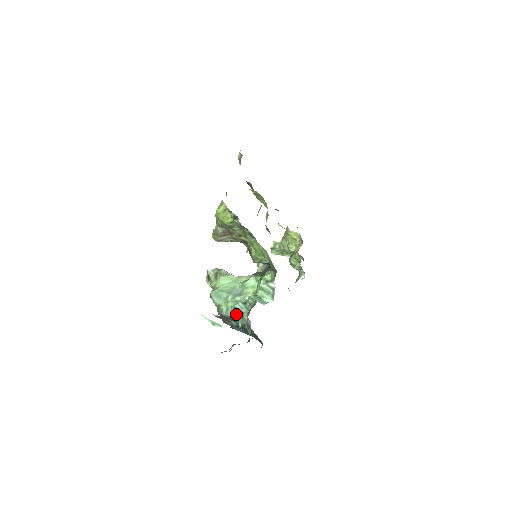
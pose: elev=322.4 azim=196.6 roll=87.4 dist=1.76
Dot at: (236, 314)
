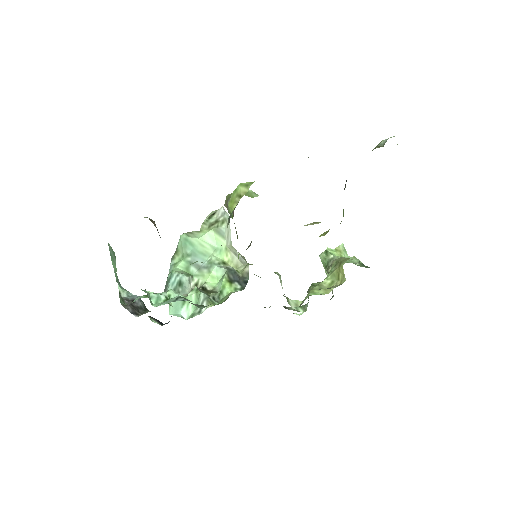
Dot at: (167, 280)
